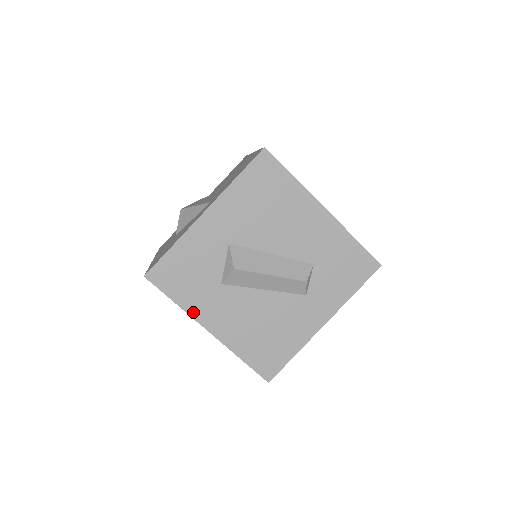
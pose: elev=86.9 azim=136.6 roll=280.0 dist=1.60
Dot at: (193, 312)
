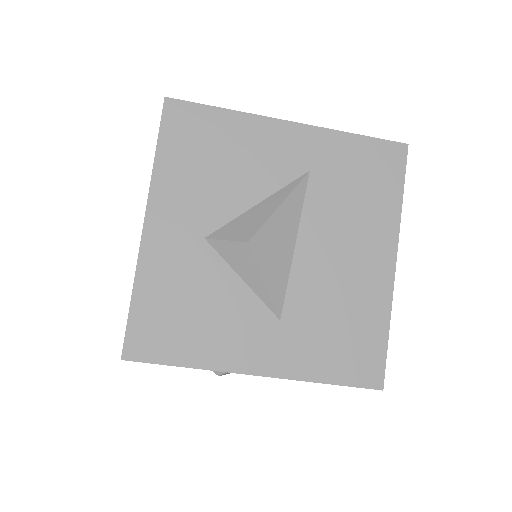
Dot at: occluded
